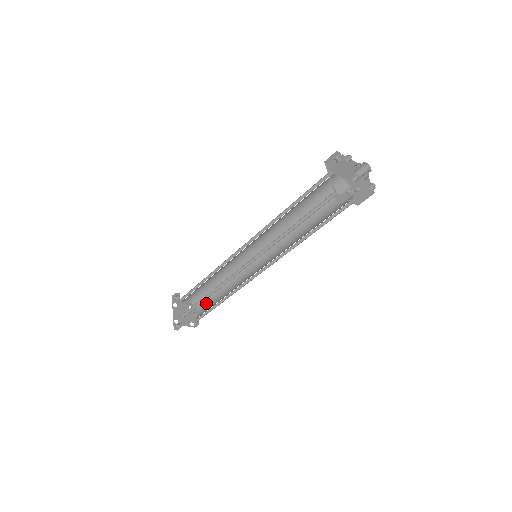
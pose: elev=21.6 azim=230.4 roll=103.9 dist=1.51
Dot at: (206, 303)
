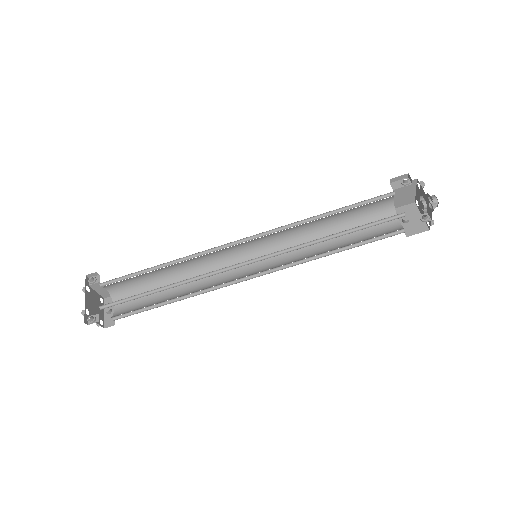
Dot at: (136, 299)
